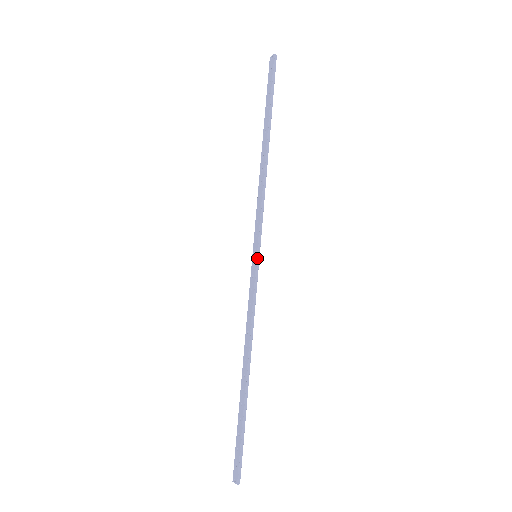
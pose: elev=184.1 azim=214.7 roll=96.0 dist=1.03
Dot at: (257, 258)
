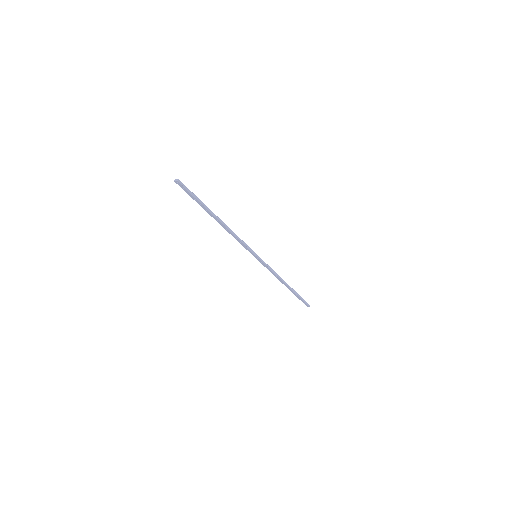
Dot at: (258, 258)
